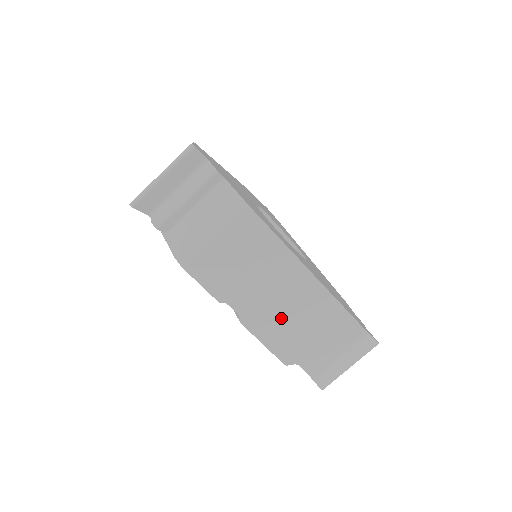
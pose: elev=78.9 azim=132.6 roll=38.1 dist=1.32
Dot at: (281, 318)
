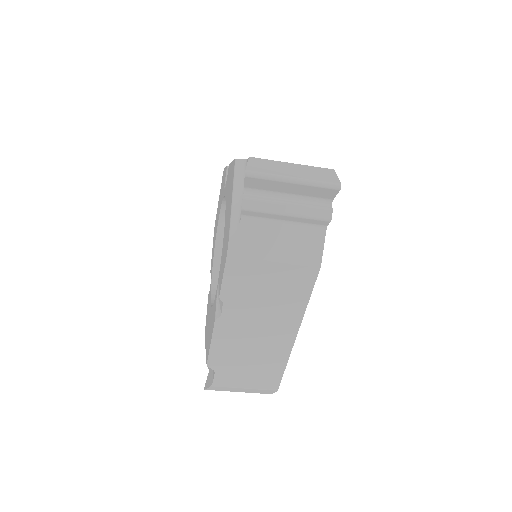
Dot at: (243, 341)
